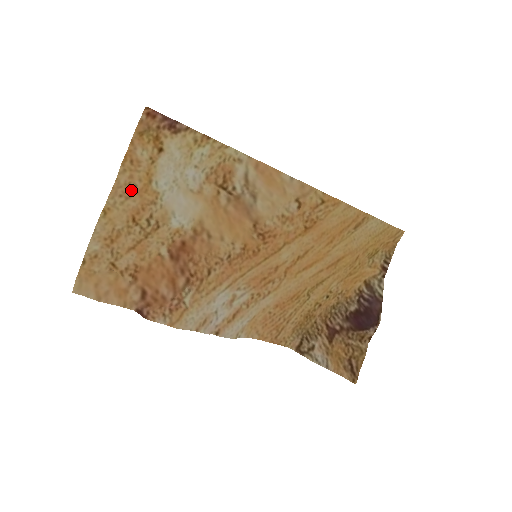
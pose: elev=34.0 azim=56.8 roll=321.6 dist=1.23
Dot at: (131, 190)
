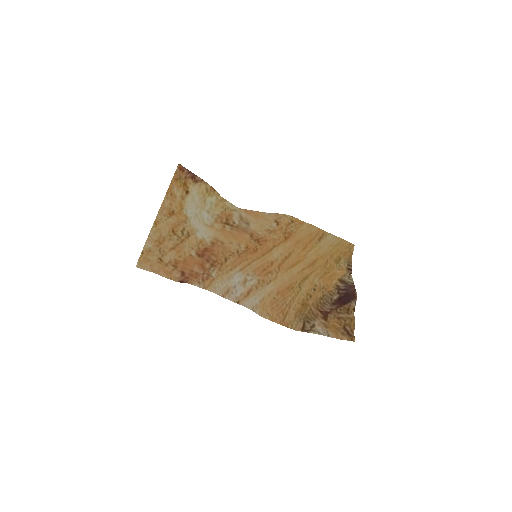
Dot at: (171, 213)
